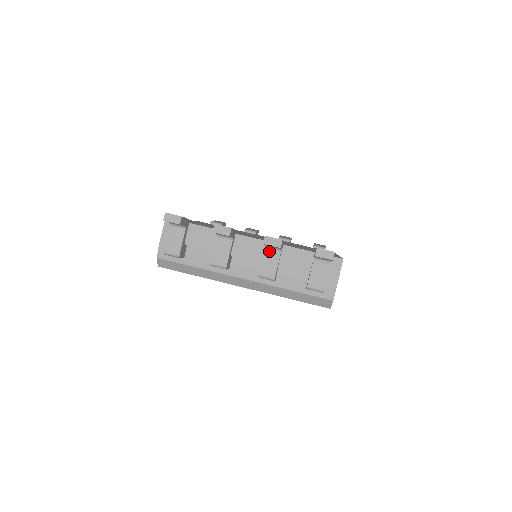
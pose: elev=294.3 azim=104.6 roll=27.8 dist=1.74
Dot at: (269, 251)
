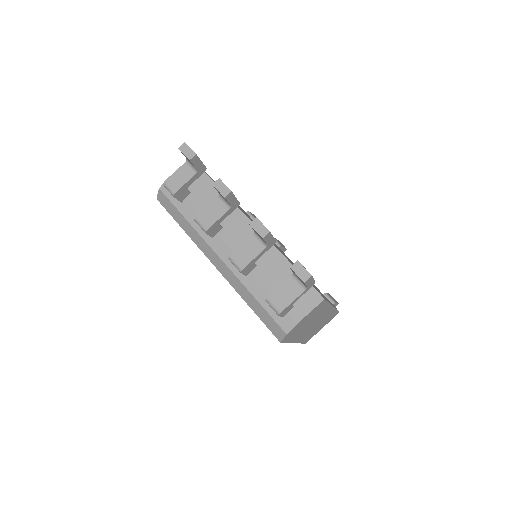
Dot at: (255, 240)
